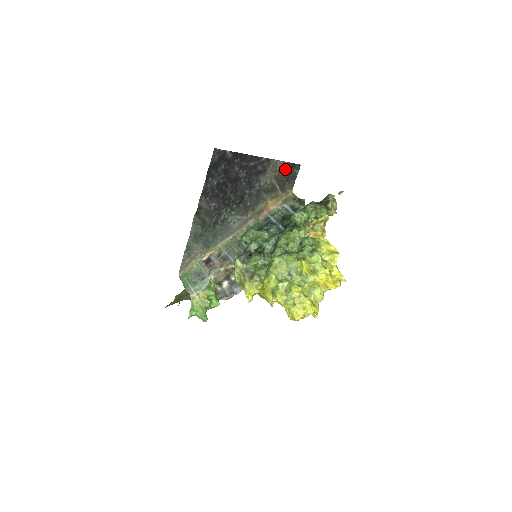
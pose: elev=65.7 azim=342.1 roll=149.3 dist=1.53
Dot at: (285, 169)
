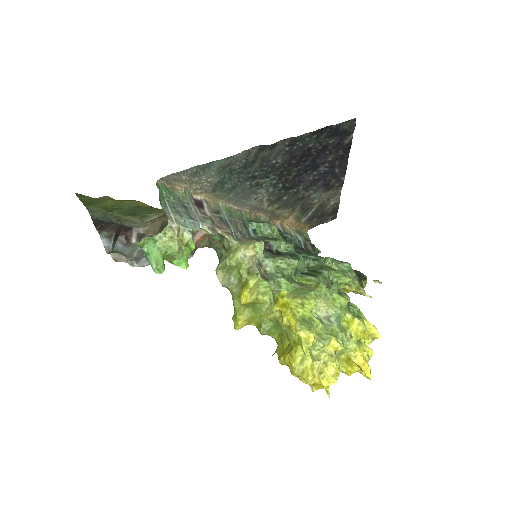
Dot at: (331, 207)
